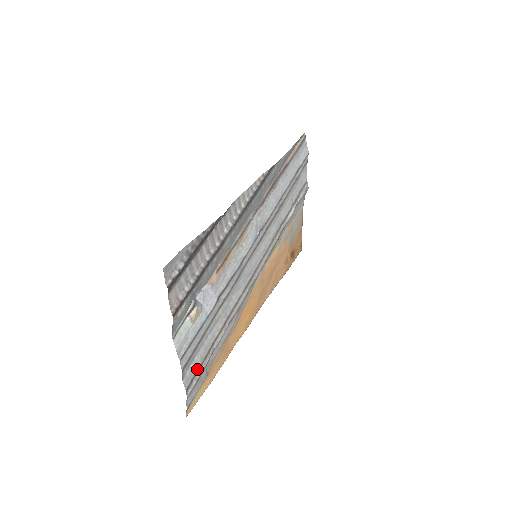
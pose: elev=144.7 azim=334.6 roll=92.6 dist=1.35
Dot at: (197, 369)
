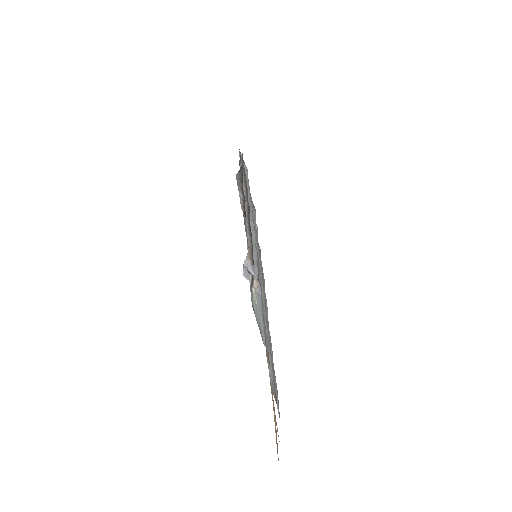
Dot at: (273, 378)
